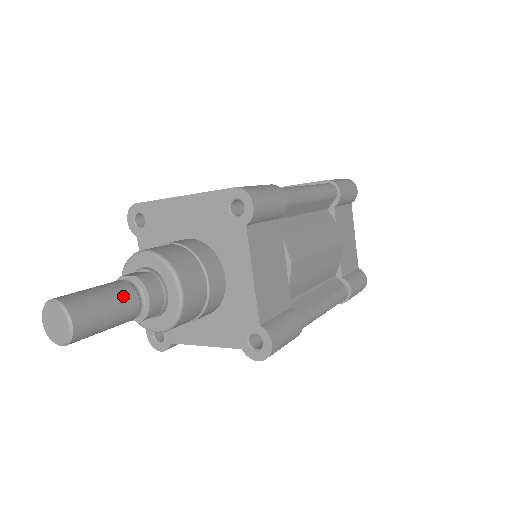
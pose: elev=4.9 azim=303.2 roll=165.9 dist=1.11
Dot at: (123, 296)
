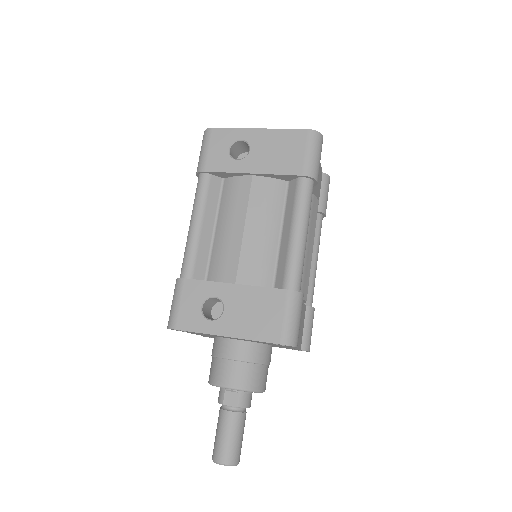
Dot at: (242, 424)
